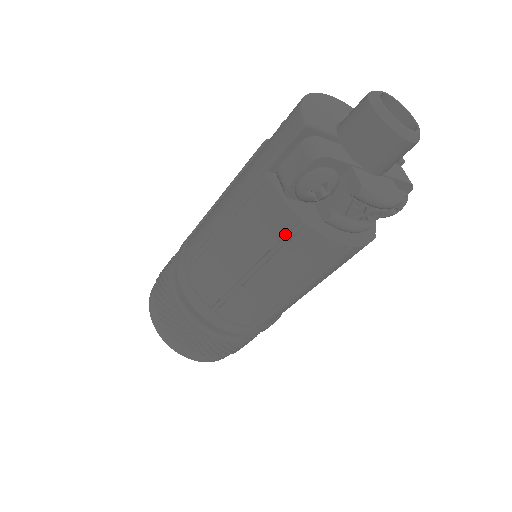
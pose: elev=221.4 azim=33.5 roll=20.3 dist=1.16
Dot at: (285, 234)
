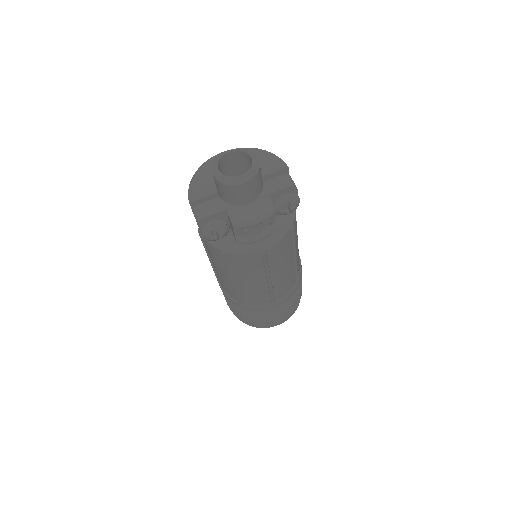
Dot at: (224, 259)
